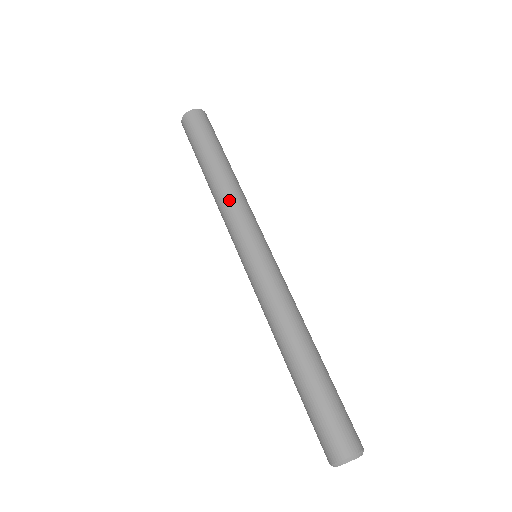
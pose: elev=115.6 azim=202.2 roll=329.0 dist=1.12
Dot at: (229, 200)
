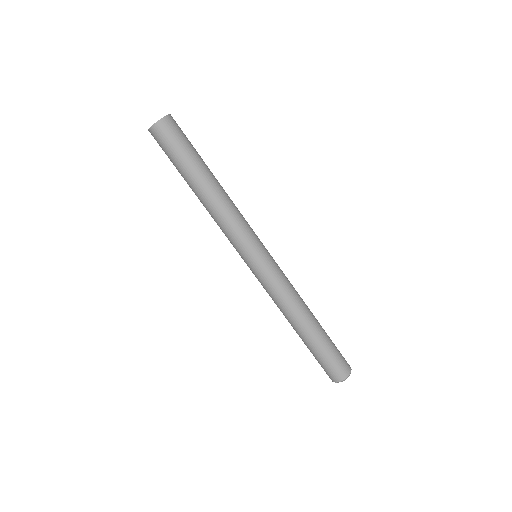
Dot at: occluded
